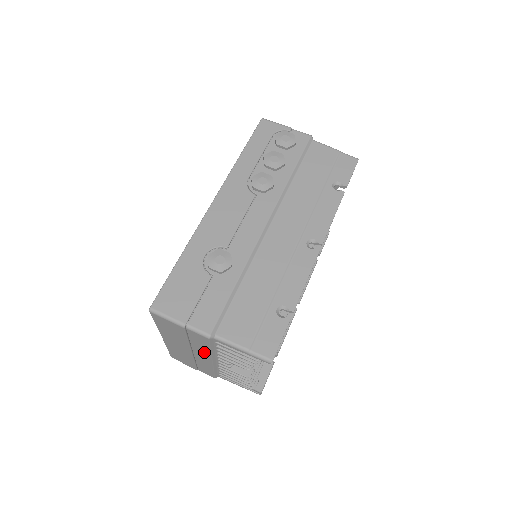
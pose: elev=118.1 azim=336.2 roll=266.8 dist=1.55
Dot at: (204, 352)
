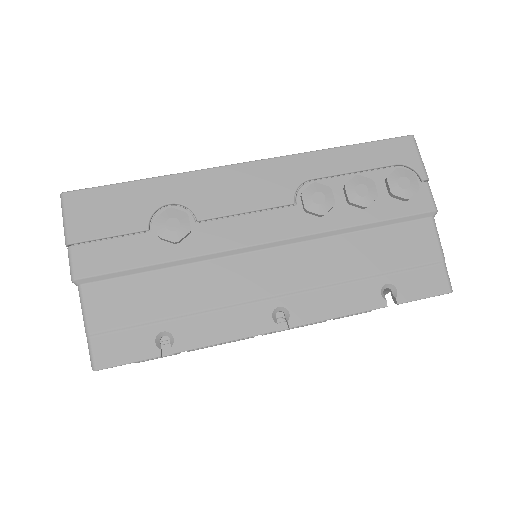
Dot at: occluded
